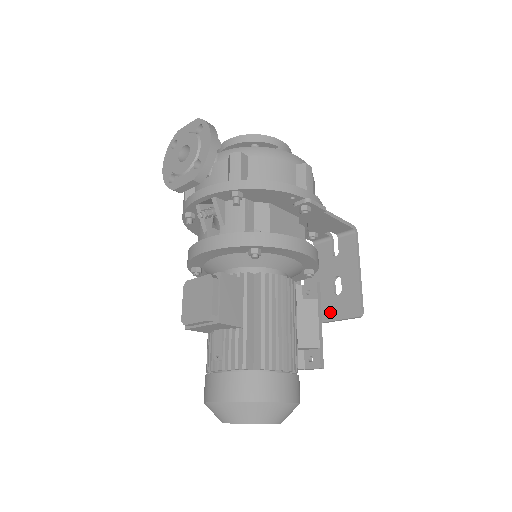
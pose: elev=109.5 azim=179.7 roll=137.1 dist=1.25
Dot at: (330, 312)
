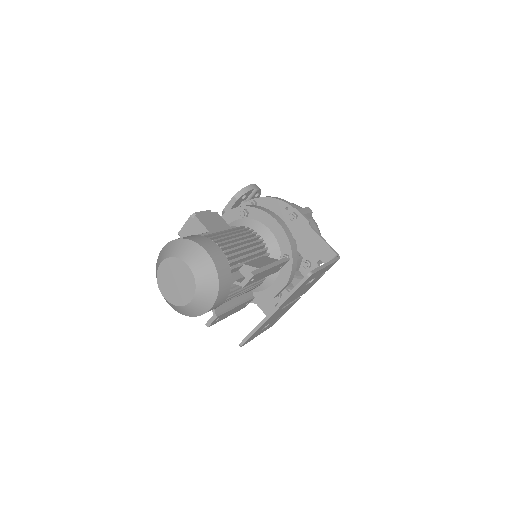
Dot at: occluded
